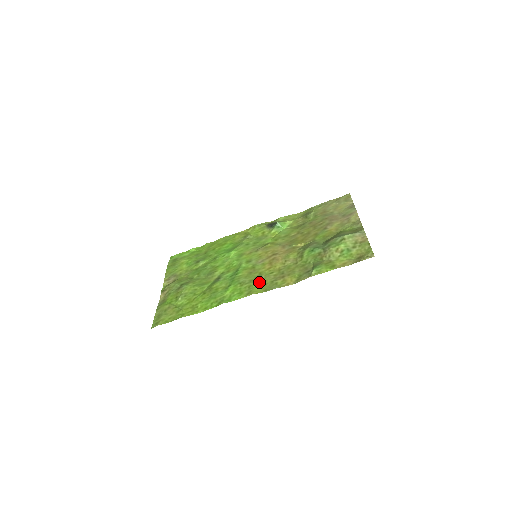
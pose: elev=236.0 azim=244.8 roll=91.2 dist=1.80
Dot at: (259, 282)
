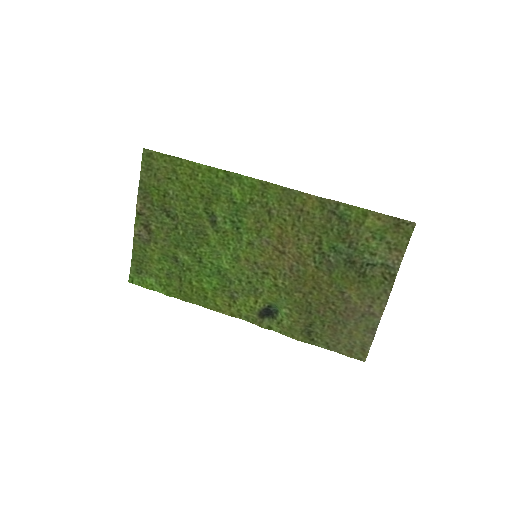
Dot at: (273, 203)
